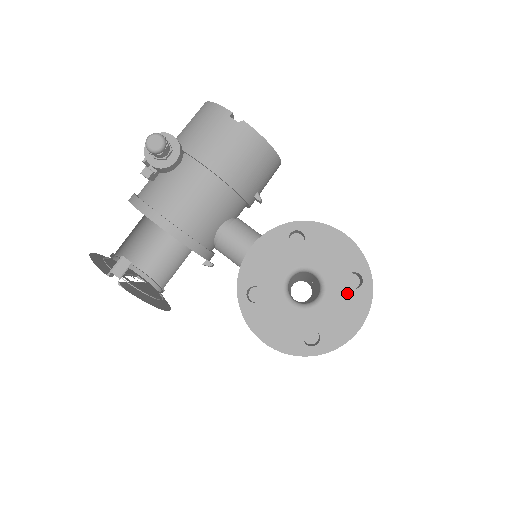
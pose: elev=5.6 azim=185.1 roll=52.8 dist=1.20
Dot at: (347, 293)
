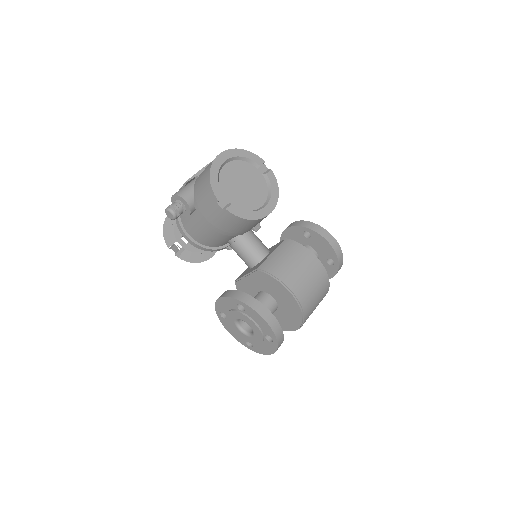
Dot at: (265, 340)
